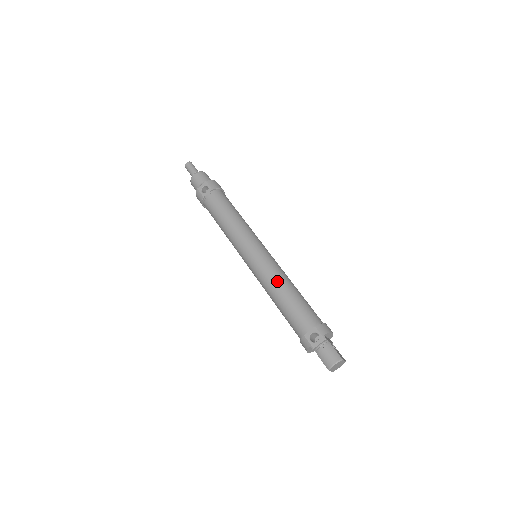
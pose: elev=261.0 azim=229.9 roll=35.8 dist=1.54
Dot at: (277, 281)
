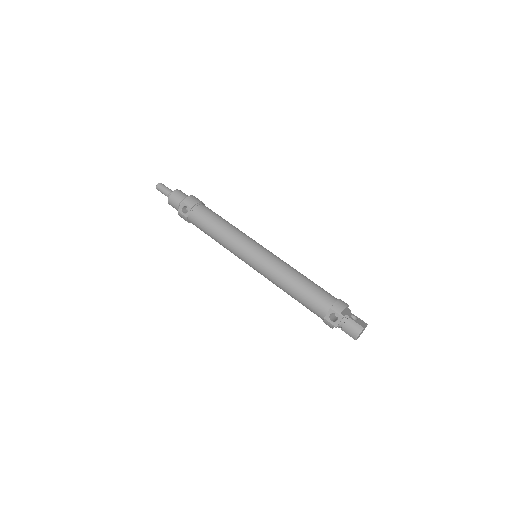
Dot at: (283, 277)
